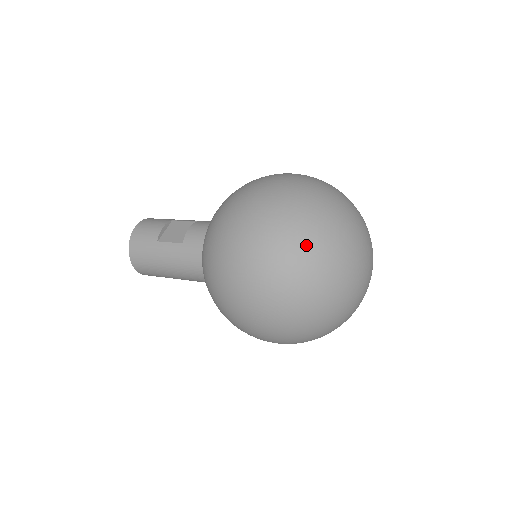
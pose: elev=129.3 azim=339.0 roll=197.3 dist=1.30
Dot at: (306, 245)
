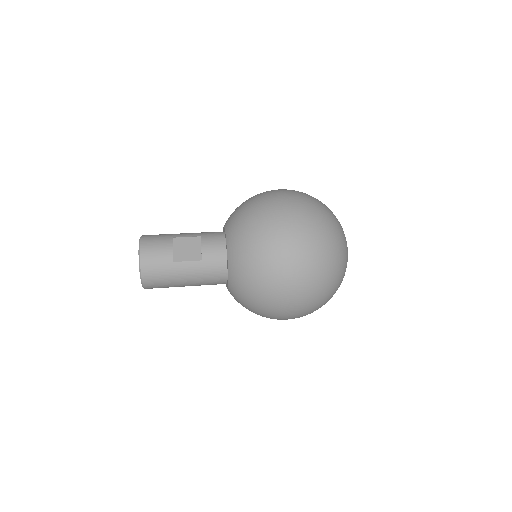
Dot at: (332, 256)
